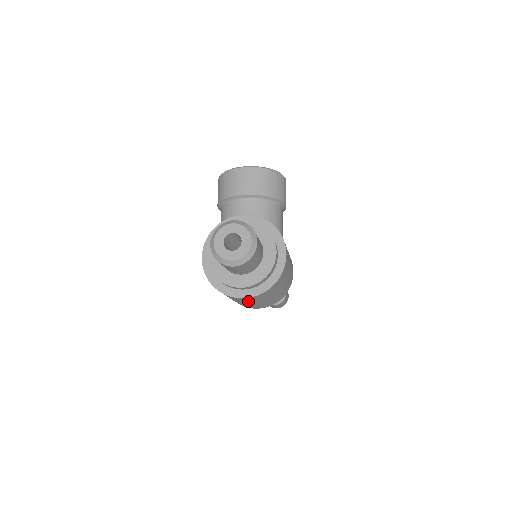
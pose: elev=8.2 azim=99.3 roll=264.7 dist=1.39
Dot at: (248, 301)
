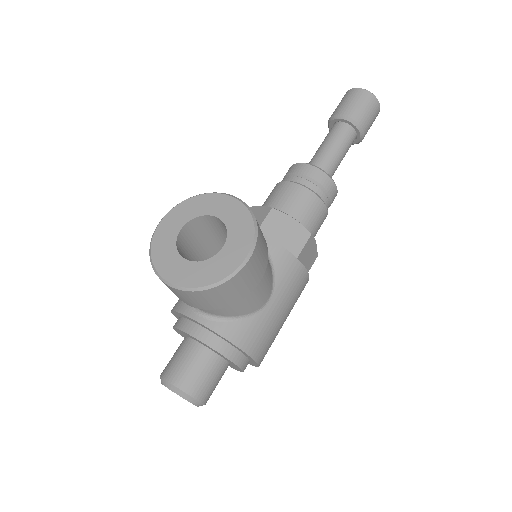
Dot at: occluded
